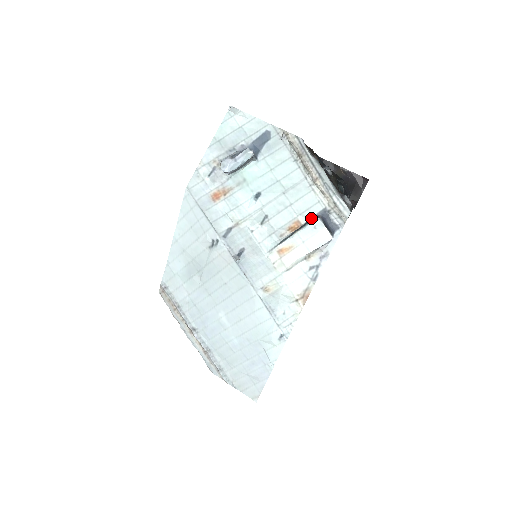
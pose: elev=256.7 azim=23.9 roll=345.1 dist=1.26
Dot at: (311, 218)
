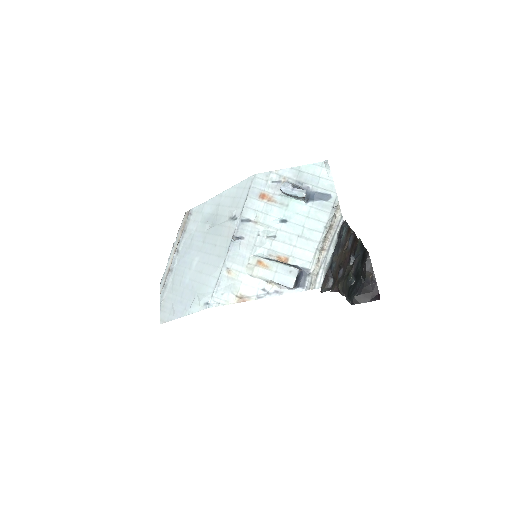
Dot at: (296, 265)
